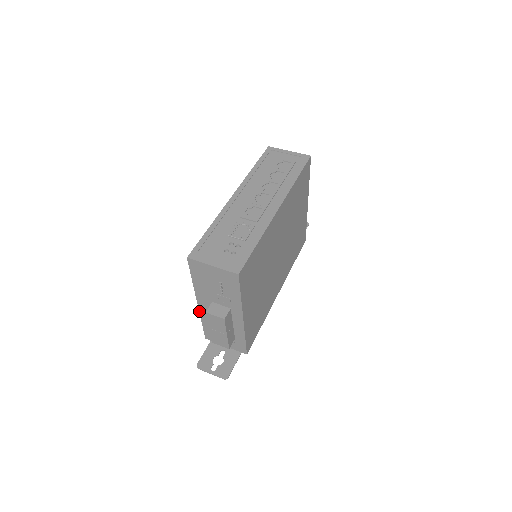
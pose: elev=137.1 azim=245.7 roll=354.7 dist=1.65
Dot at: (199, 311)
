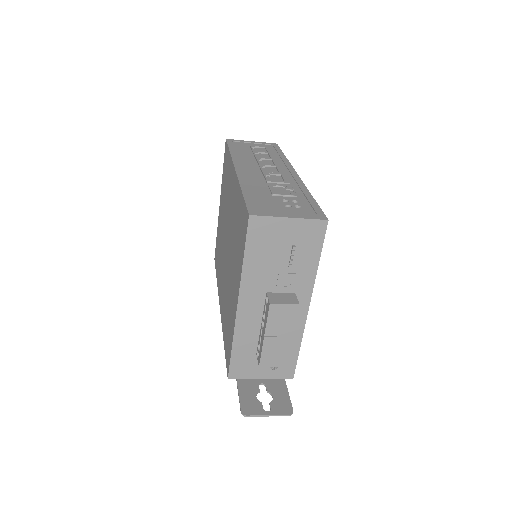
Dot at: (235, 323)
